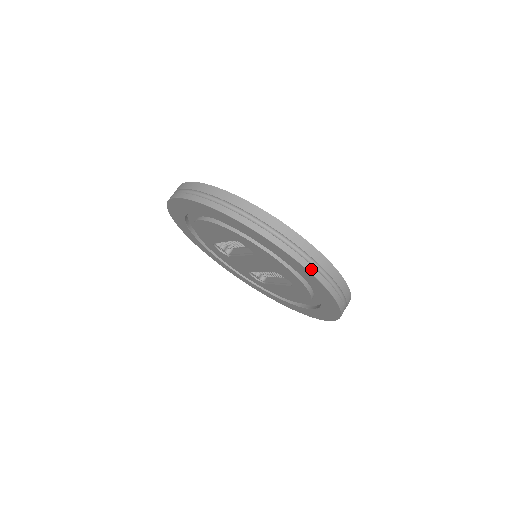
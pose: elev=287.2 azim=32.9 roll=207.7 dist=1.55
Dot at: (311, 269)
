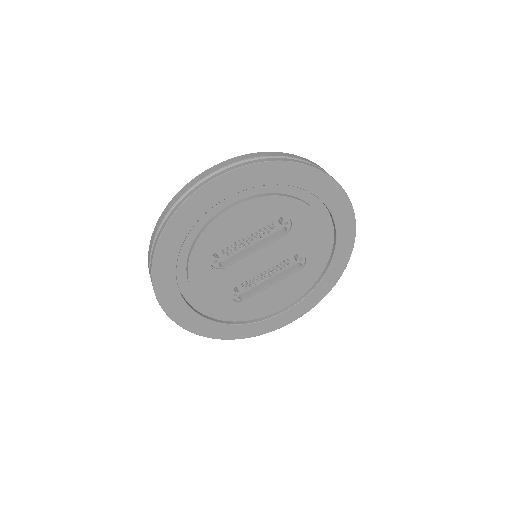
Dot at: (354, 218)
